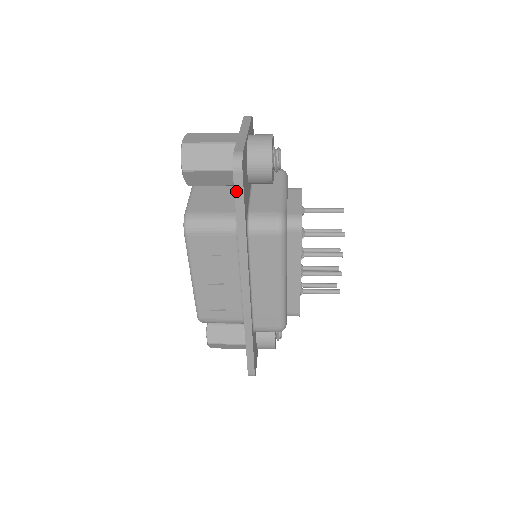
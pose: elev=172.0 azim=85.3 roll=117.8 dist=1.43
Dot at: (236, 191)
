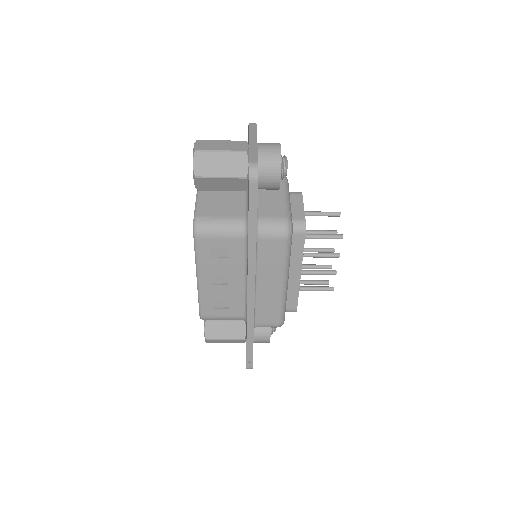
Dot at: (250, 199)
